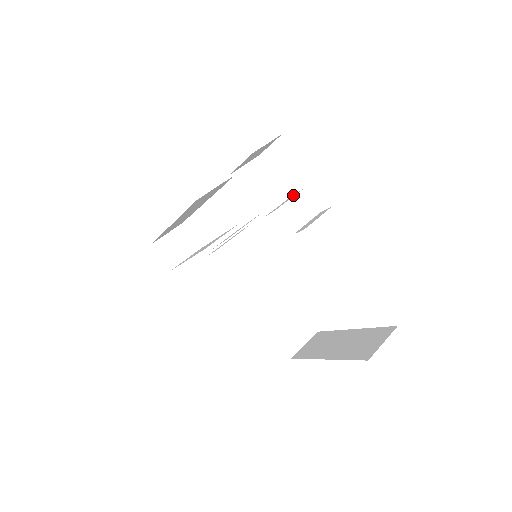
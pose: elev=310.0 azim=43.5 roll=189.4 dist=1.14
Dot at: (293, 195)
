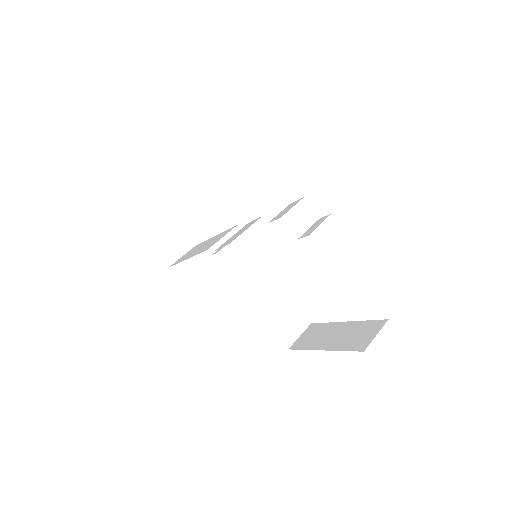
Dot at: (294, 202)
